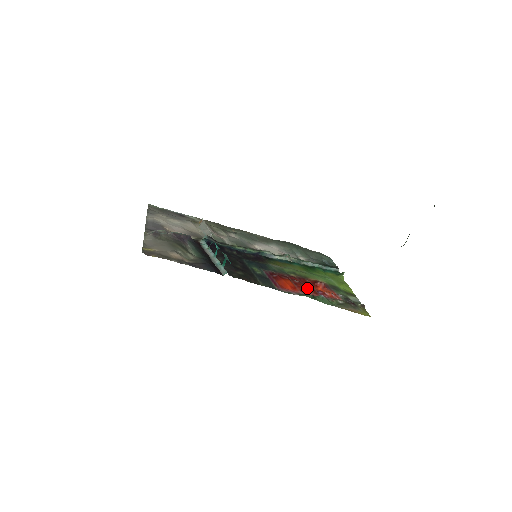
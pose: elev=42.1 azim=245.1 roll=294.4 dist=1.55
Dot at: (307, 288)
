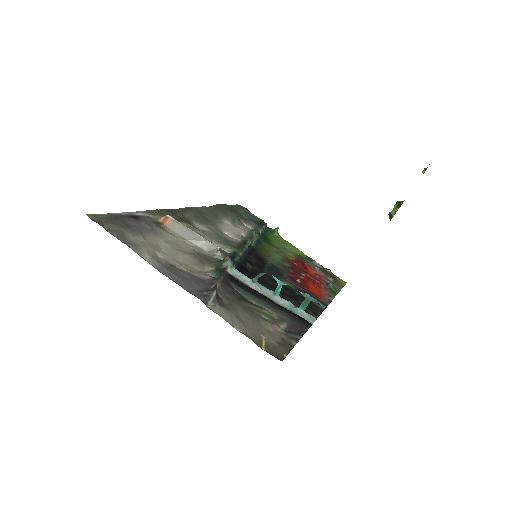
Dot at: (313, 279)
